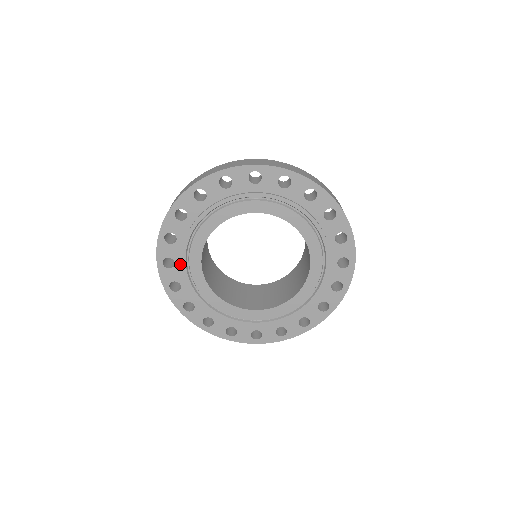
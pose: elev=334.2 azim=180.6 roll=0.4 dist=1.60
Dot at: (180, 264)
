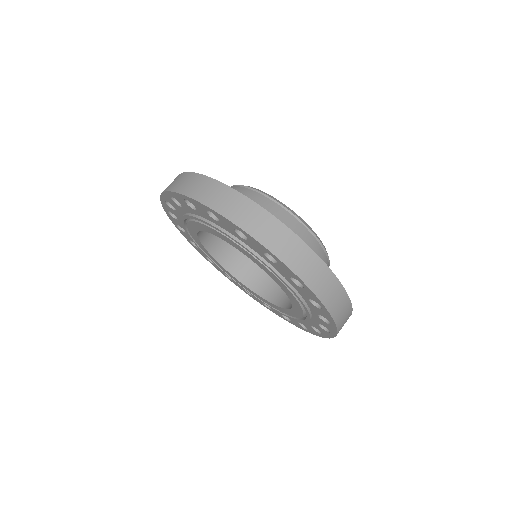
Dot at: occluded
